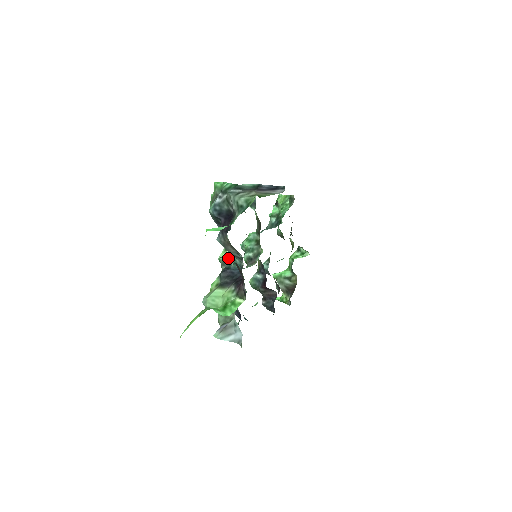
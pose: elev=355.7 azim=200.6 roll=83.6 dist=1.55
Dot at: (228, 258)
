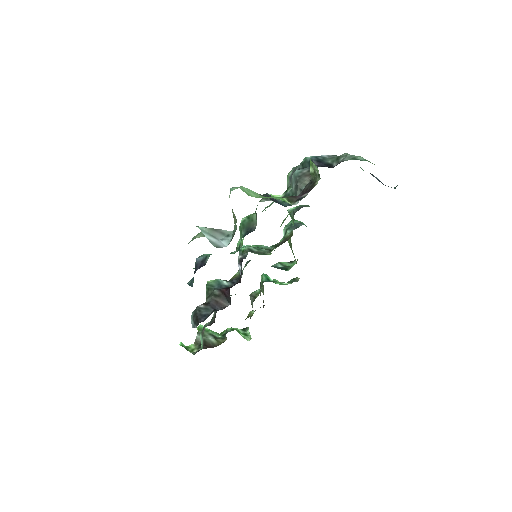
Dot at: occluded
